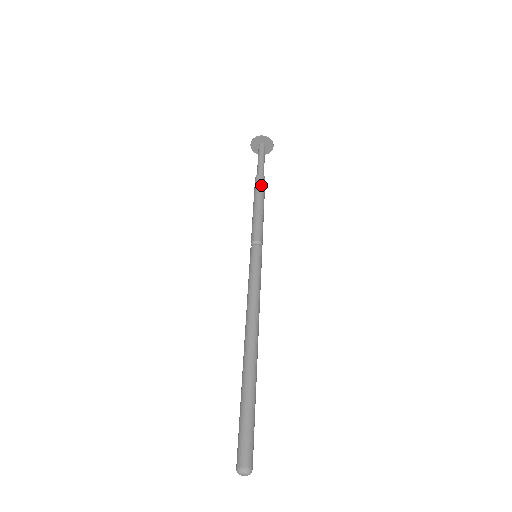
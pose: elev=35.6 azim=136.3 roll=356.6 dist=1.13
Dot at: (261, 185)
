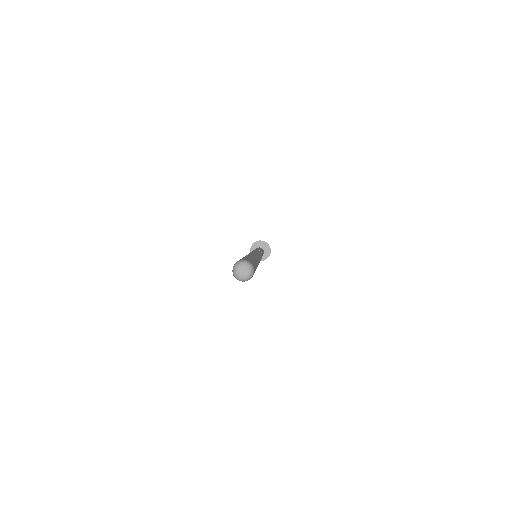
Dot at: occluded
